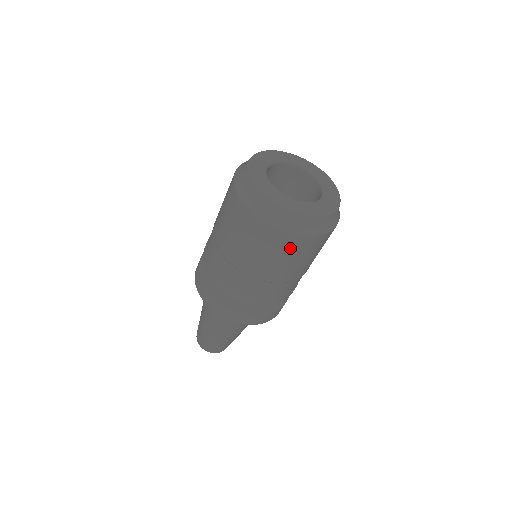
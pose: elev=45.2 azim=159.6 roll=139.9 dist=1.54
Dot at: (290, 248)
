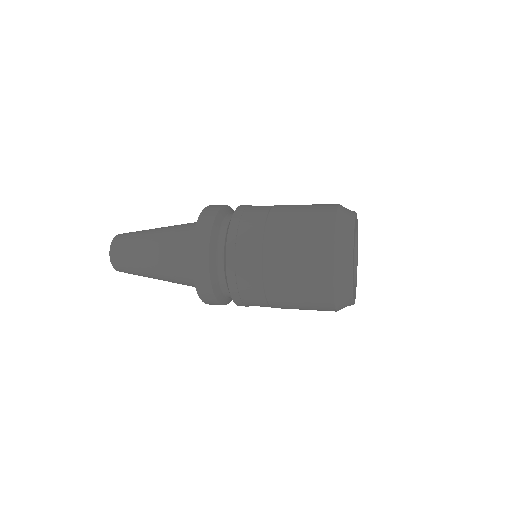
Dot at: (317, 308)
